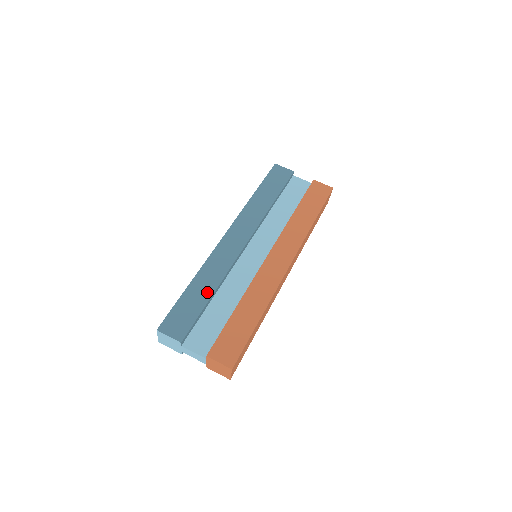
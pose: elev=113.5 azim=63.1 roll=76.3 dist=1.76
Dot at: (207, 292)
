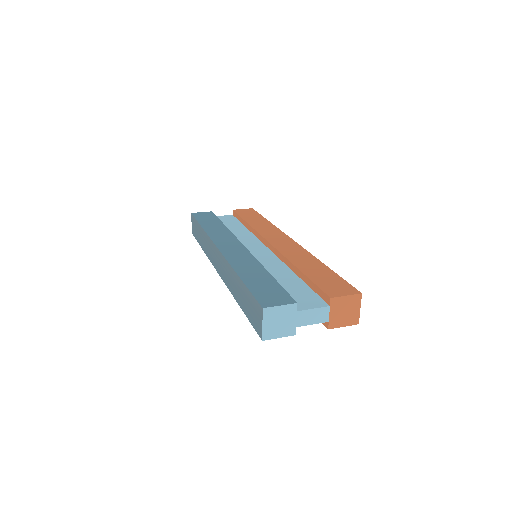
Dot at: (262, 273)
